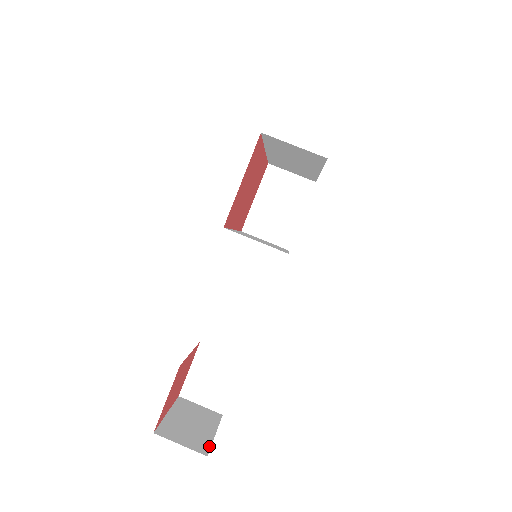
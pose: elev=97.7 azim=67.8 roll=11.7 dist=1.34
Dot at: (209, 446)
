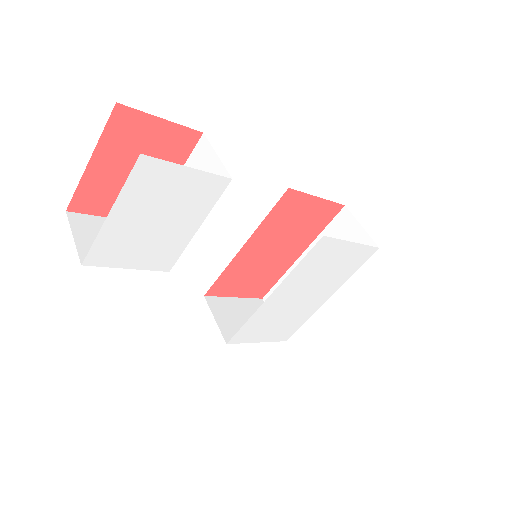
Dot at: occluded
